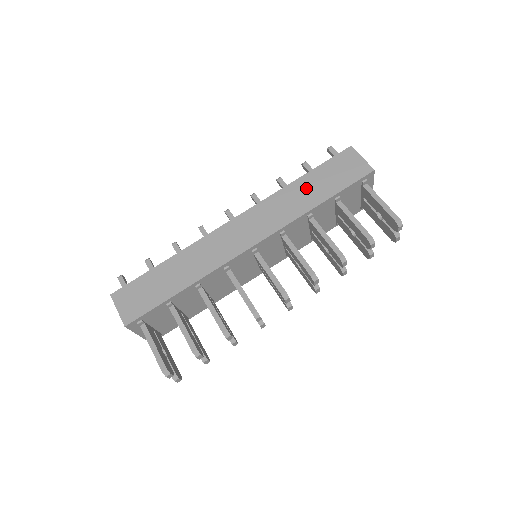
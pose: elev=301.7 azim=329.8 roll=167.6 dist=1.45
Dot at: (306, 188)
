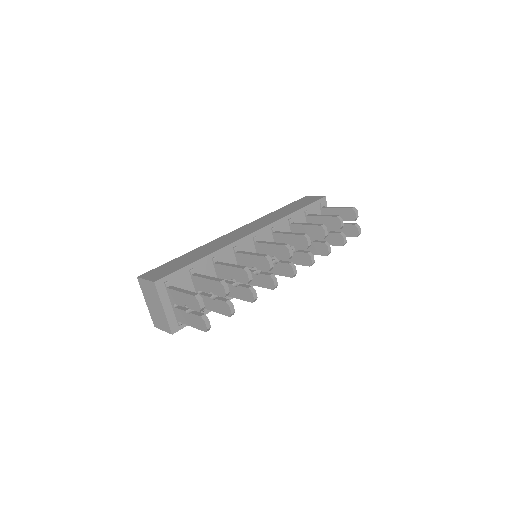
Dot at: (282, 211)
